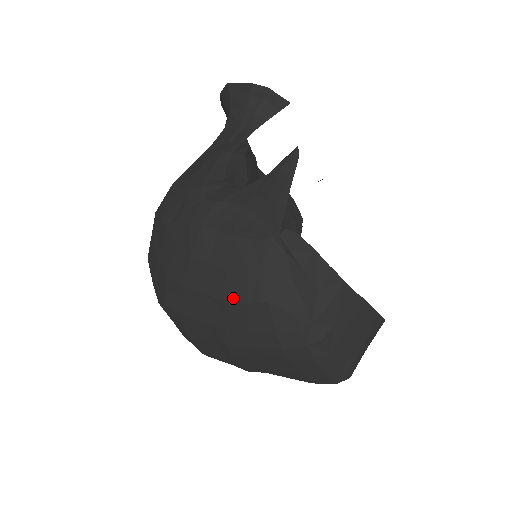
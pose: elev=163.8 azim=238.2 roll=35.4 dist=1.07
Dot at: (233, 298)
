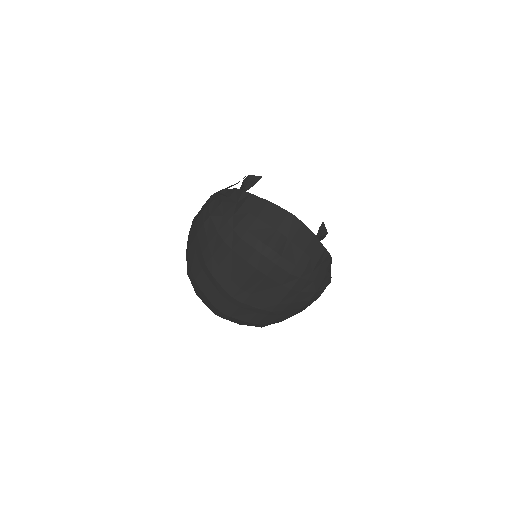
Dot at: (199, 228)
